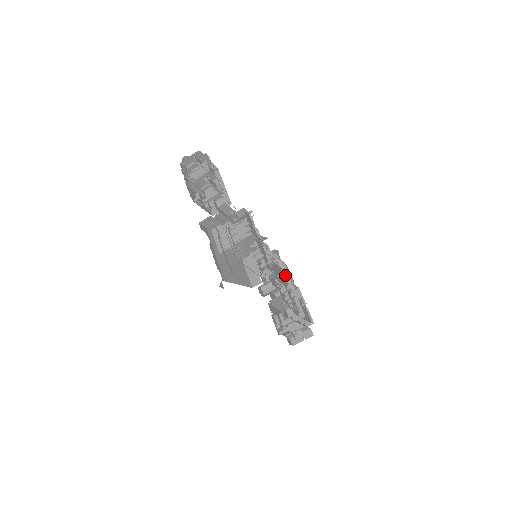
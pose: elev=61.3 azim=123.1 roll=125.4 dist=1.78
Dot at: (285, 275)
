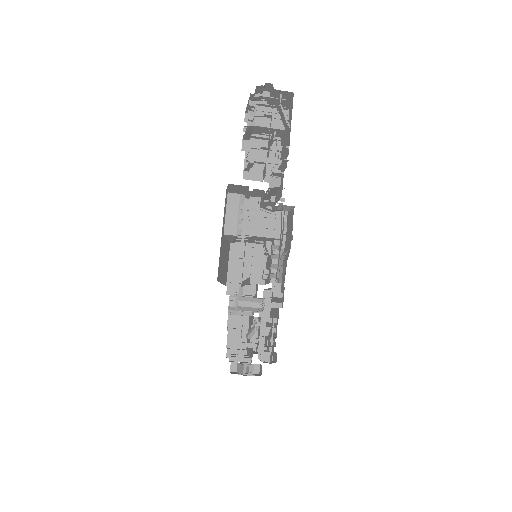
Dot at: occluded
